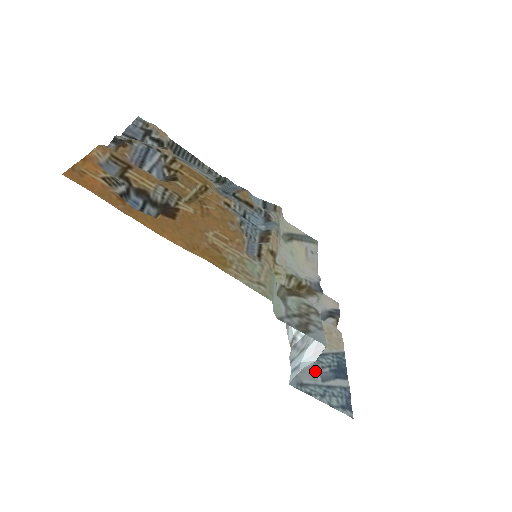
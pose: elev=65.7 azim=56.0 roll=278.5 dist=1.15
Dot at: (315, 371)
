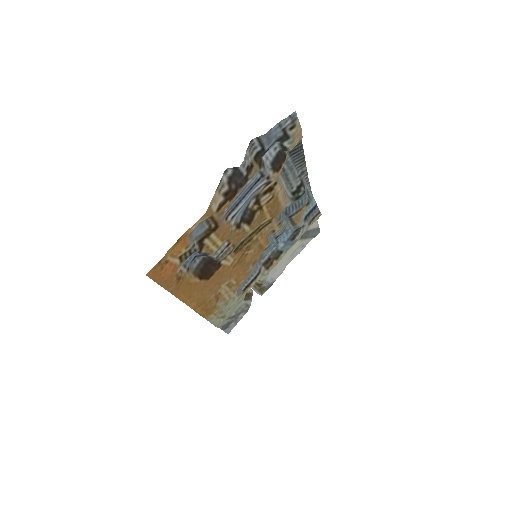
Dot at: occluded
